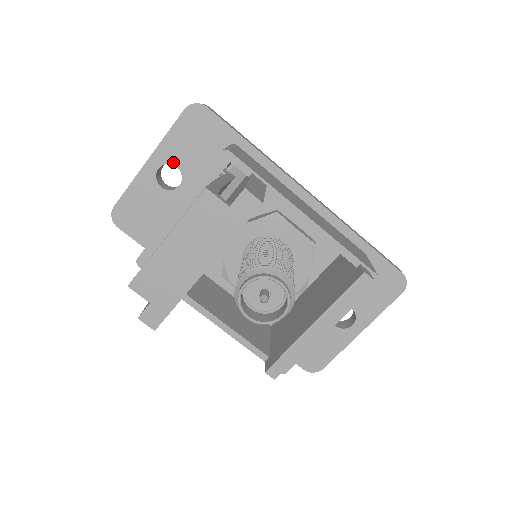
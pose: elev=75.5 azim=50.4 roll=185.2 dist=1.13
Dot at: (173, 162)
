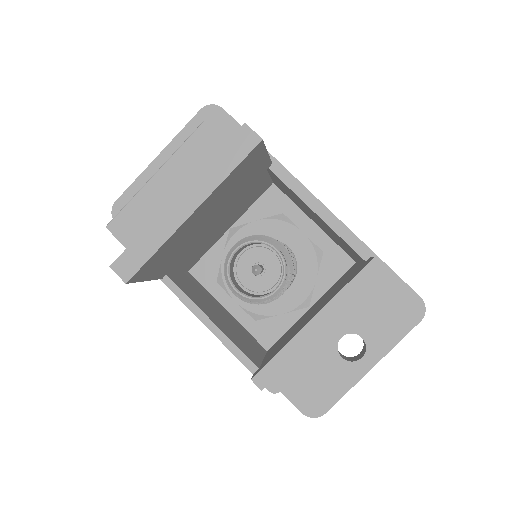
Dot at: occluded
